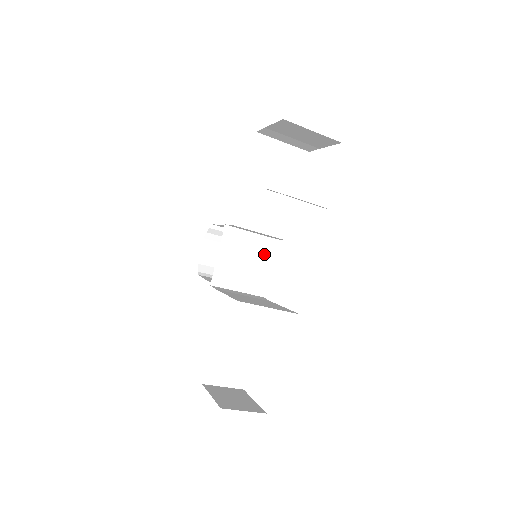
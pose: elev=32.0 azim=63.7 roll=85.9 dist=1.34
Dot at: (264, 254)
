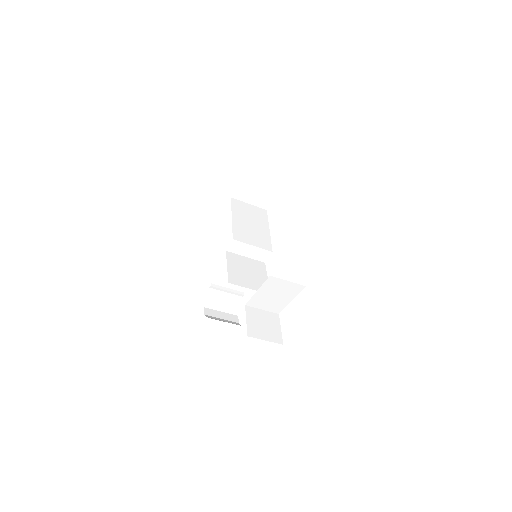
Dot at: (260, 270)
